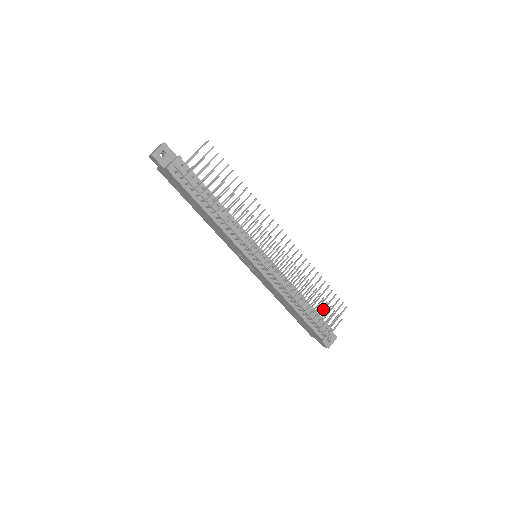
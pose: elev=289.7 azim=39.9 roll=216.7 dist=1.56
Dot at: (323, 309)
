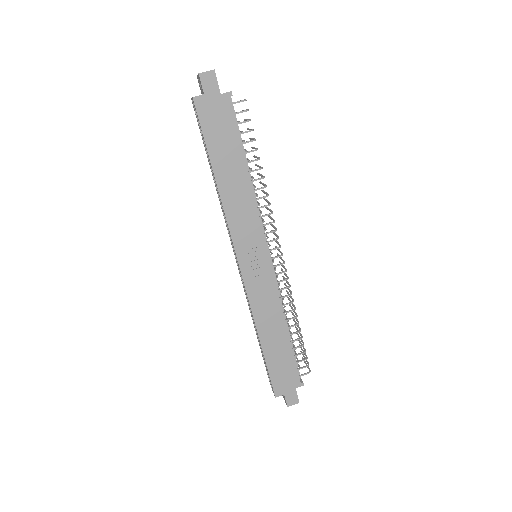
Dot at: occluded
